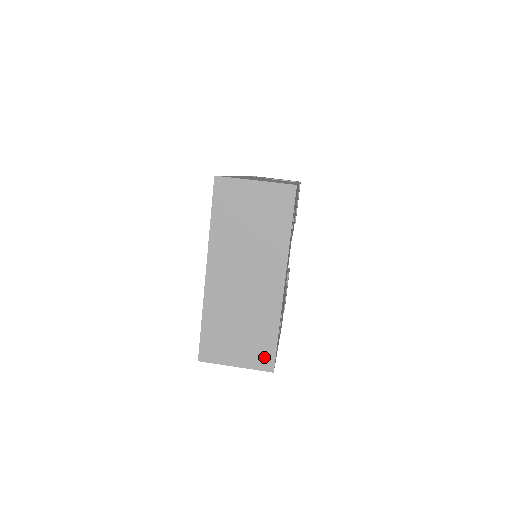
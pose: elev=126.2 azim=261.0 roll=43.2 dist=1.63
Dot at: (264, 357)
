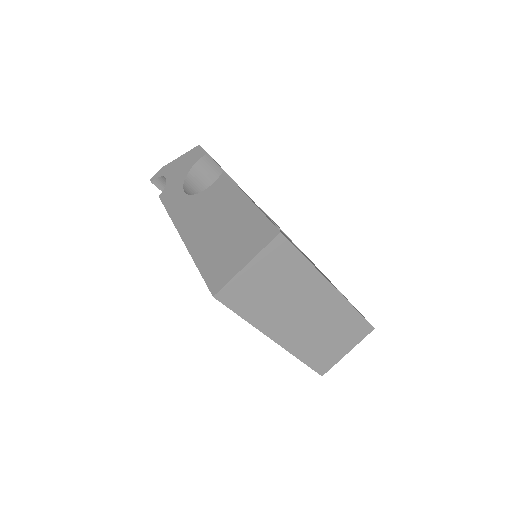
Dot at: (361, 330)
